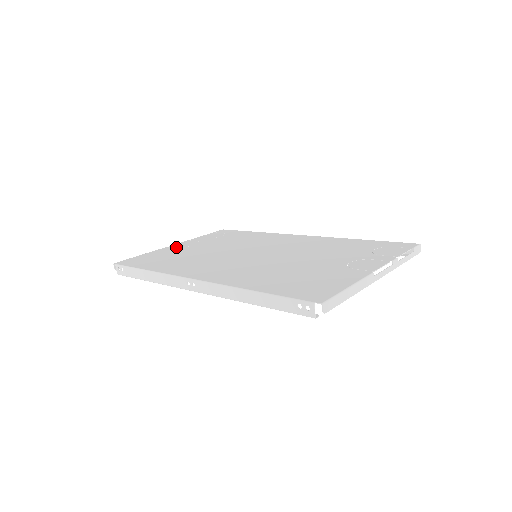
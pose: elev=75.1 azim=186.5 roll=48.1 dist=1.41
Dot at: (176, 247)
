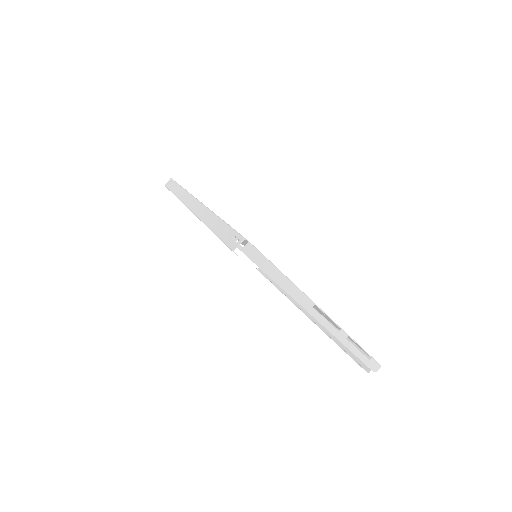
Dot at: occluded
